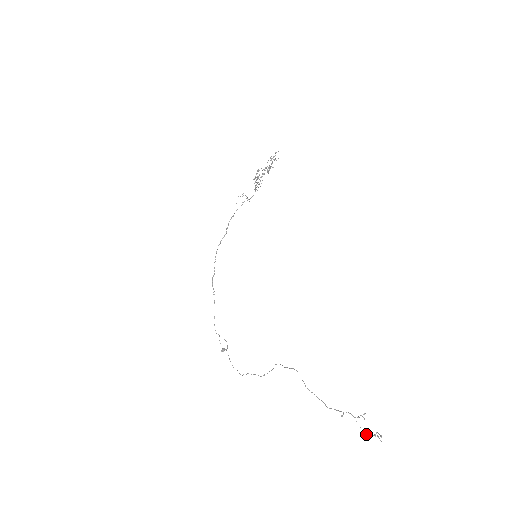
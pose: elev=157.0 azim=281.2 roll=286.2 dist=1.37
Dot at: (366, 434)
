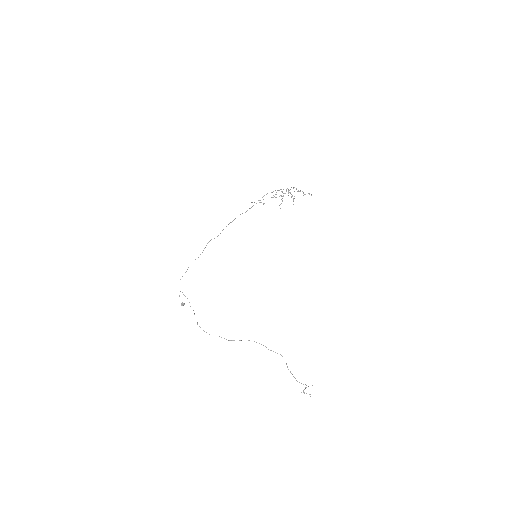
Dot at: (303, 392)
